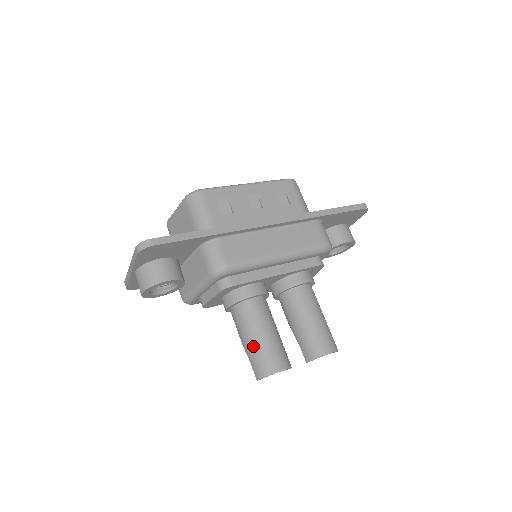
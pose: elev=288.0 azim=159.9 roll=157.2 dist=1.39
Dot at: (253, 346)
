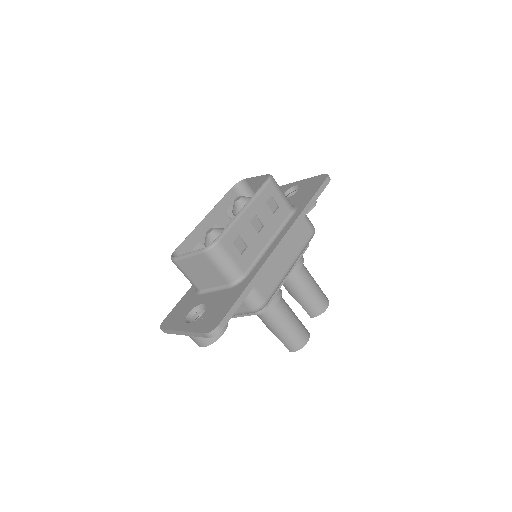
Dot at: (285, 335)
